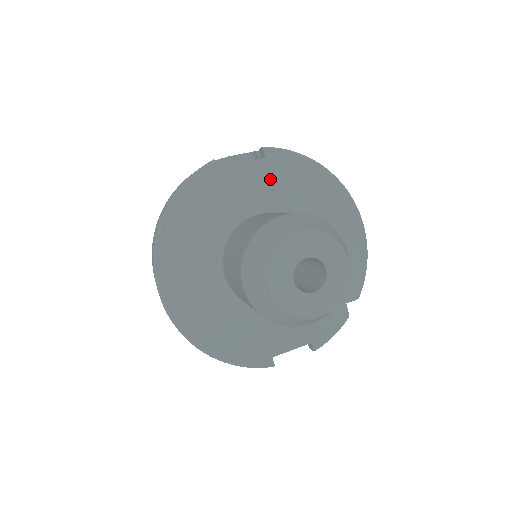
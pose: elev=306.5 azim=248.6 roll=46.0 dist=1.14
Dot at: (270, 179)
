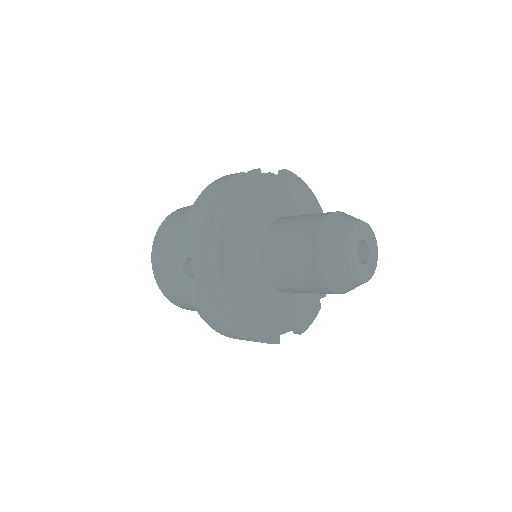
Dot at: (288, 194)
